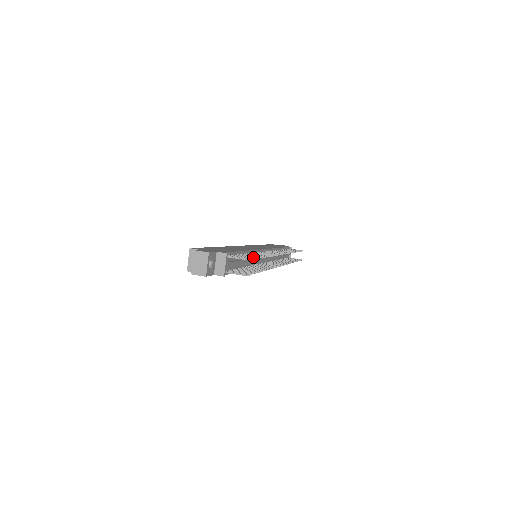
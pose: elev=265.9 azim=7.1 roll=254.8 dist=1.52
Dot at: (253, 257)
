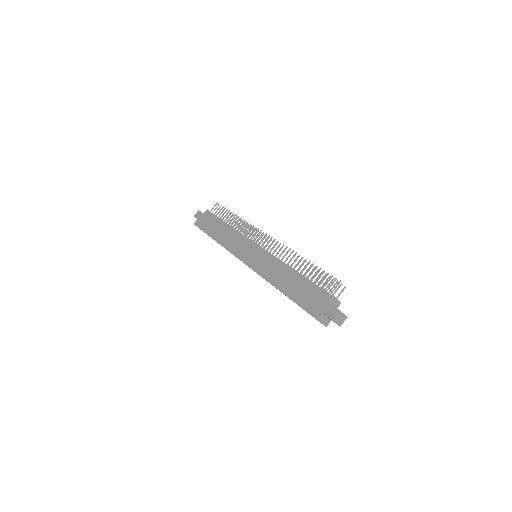
Dot at: occluded
